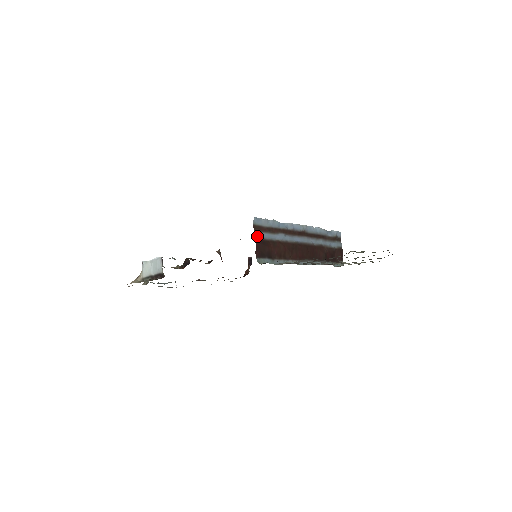
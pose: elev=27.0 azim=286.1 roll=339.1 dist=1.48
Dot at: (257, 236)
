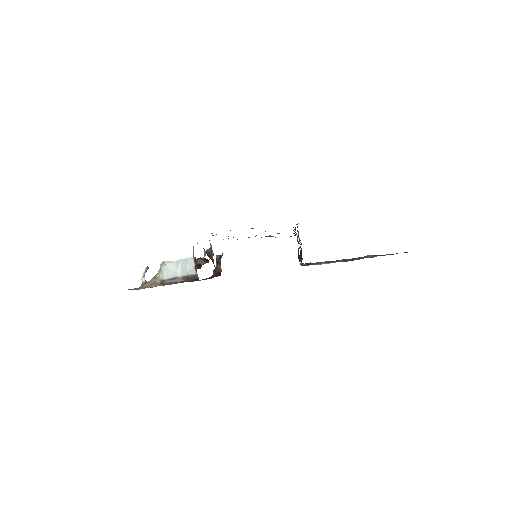
Dot at: (299, 239)
